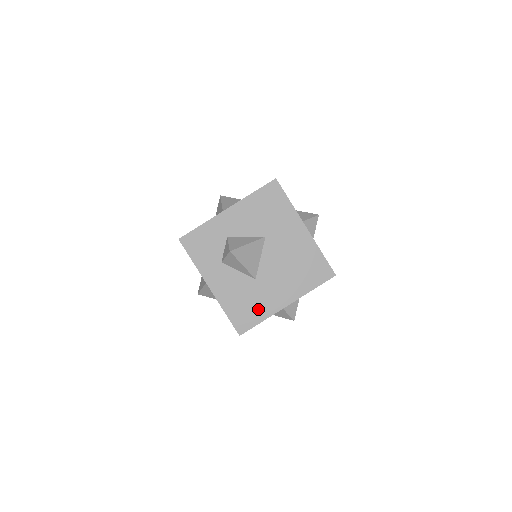
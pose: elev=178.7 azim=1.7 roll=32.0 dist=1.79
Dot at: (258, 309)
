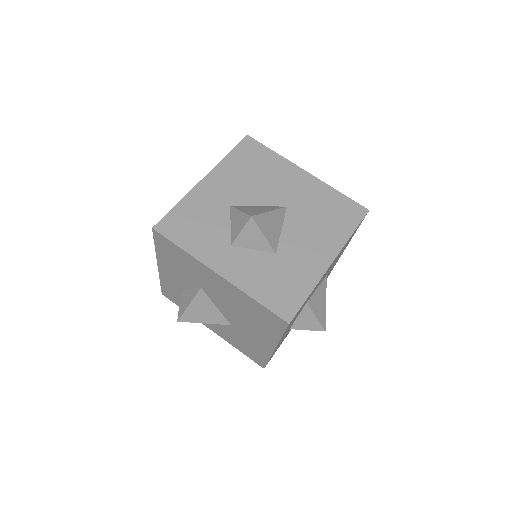
Dot at: (256, 350)
